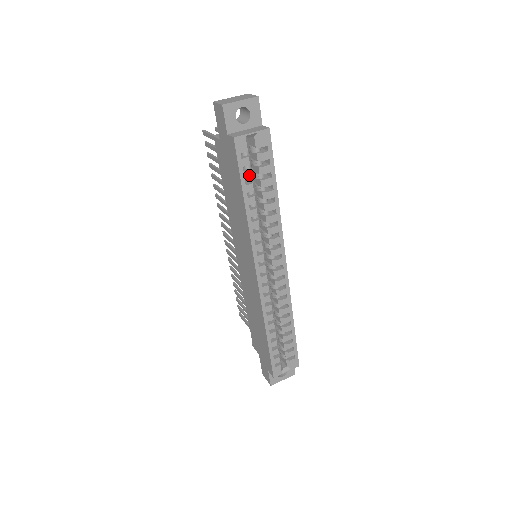
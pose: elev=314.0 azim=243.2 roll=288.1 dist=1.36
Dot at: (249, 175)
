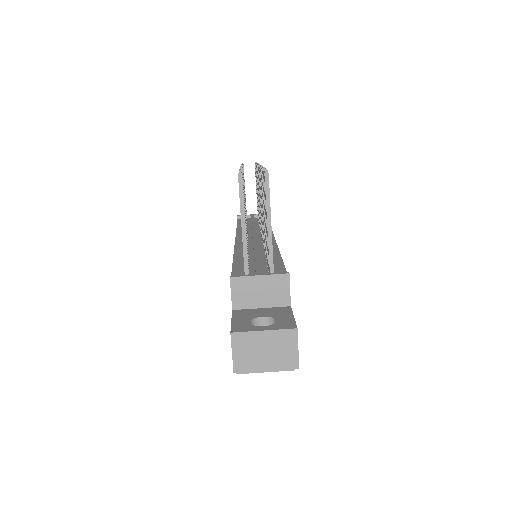
Dot at: occluded
